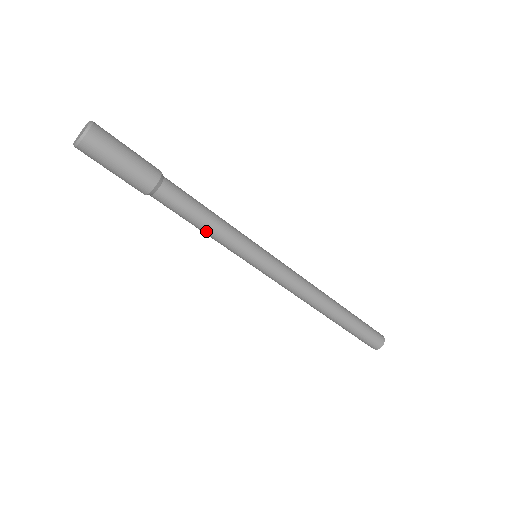
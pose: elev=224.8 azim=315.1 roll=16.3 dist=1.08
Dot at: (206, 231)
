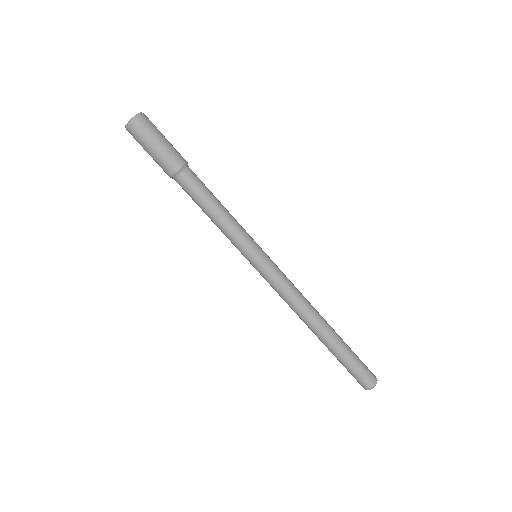
Dot at: (213, 220)
